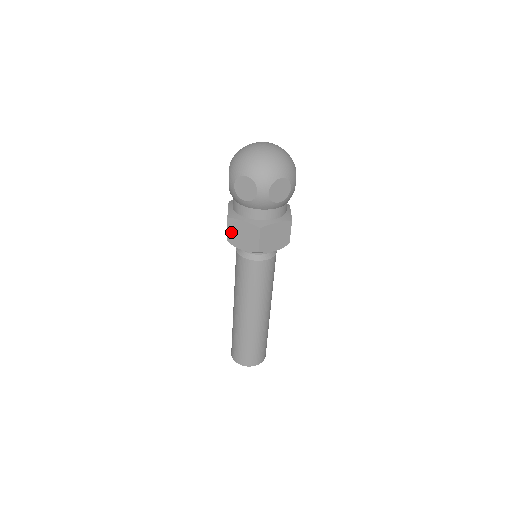
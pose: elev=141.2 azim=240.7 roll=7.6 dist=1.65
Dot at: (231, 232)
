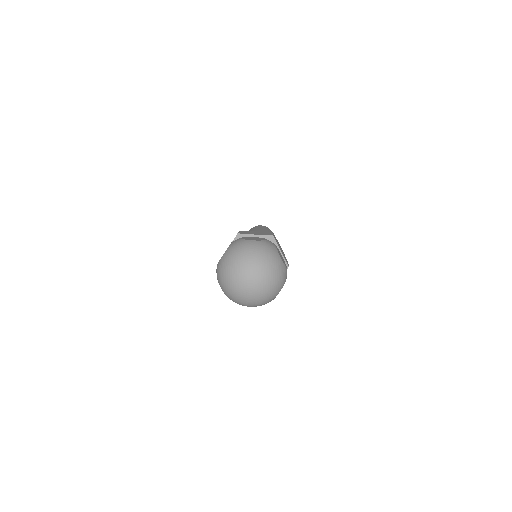
Dot at: occluded
